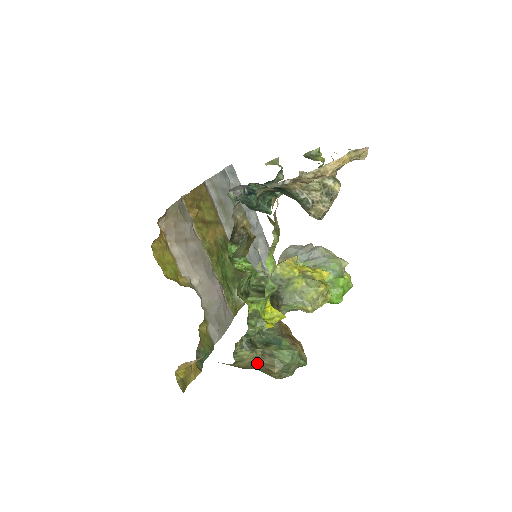
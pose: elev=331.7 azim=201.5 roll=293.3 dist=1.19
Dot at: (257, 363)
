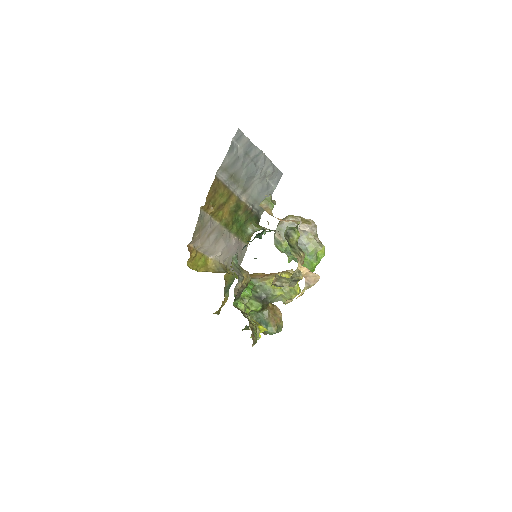
Dot at: occluded
